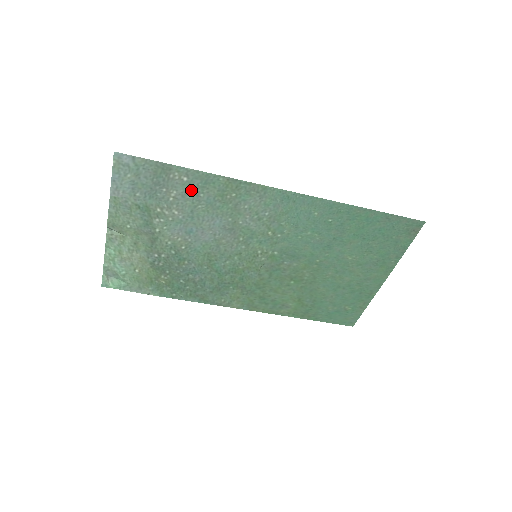
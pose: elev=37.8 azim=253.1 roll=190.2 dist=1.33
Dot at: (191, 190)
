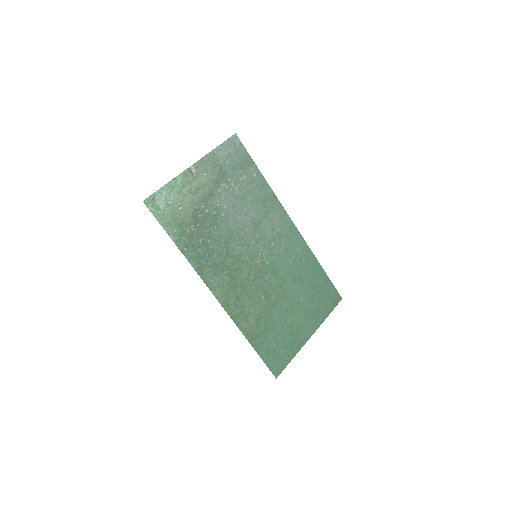
Dot at: (253, 183)
